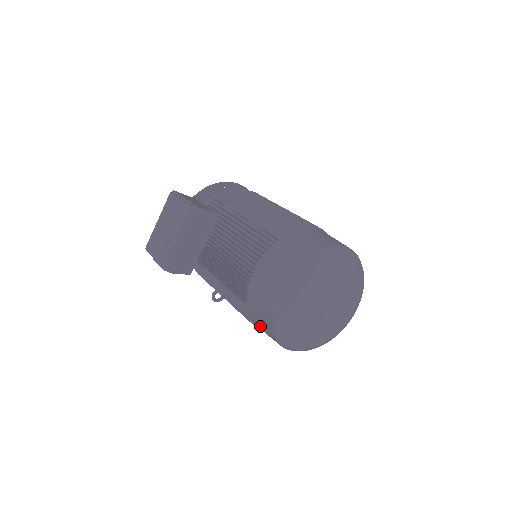
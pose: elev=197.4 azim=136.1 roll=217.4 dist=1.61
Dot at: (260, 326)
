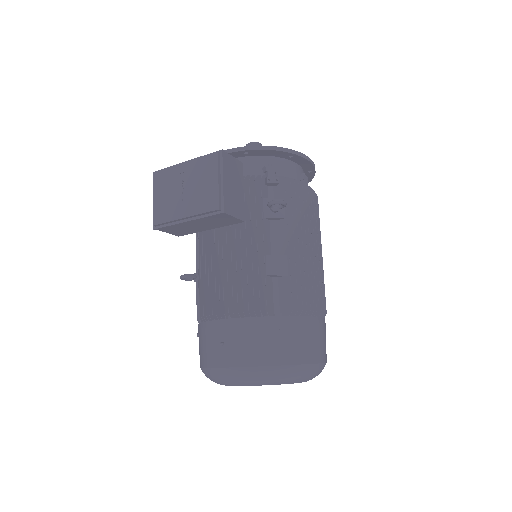
Dot at: occluded
